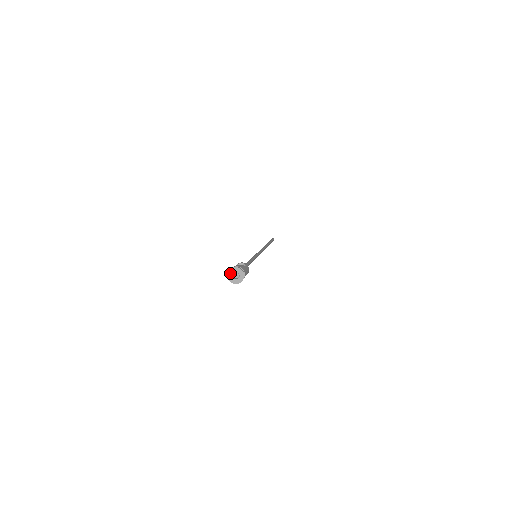
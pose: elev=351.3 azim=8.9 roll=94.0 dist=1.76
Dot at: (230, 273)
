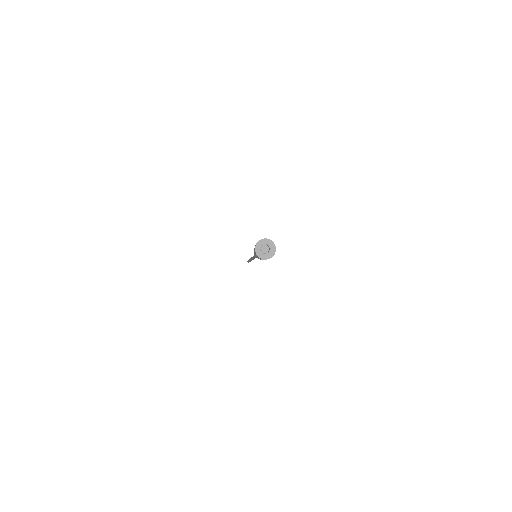
Dot at: (258, 247)
